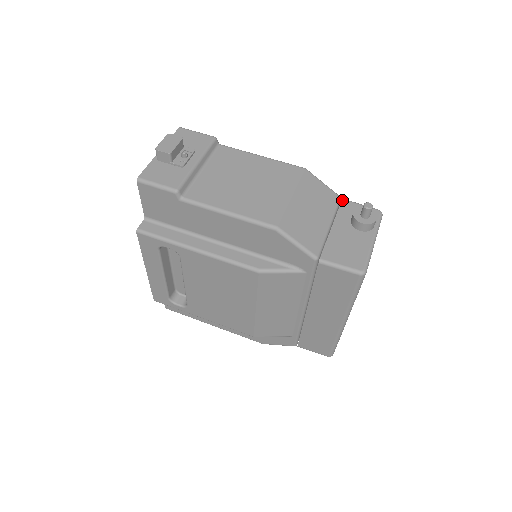
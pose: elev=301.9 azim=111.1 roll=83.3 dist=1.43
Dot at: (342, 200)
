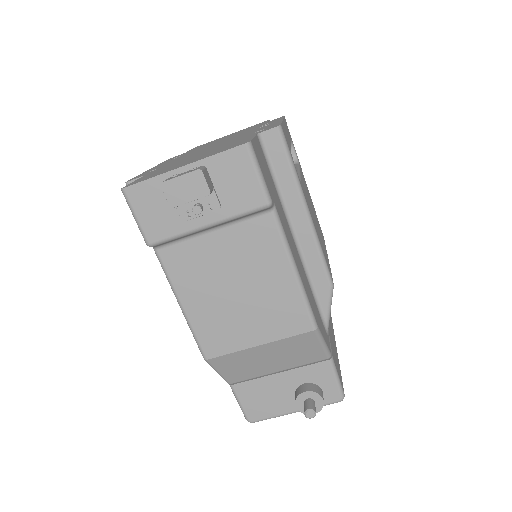
Dot at: (327, 361)
